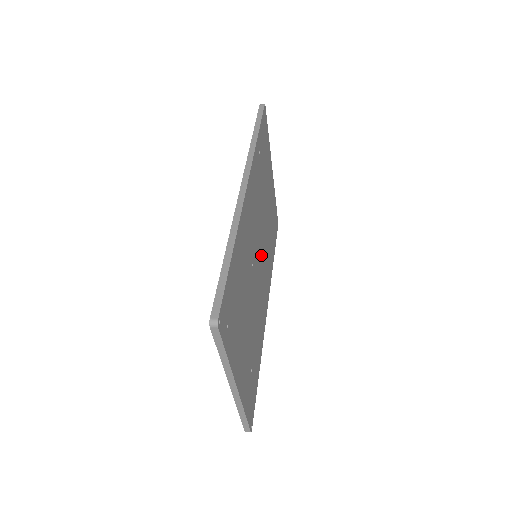
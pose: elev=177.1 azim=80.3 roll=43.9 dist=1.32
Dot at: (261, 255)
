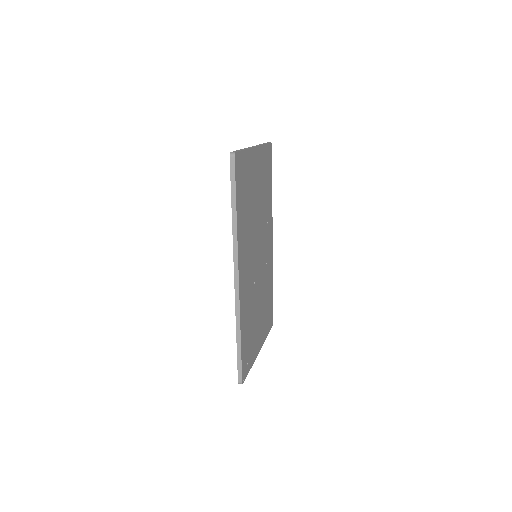
Dot at: (260, 245)
